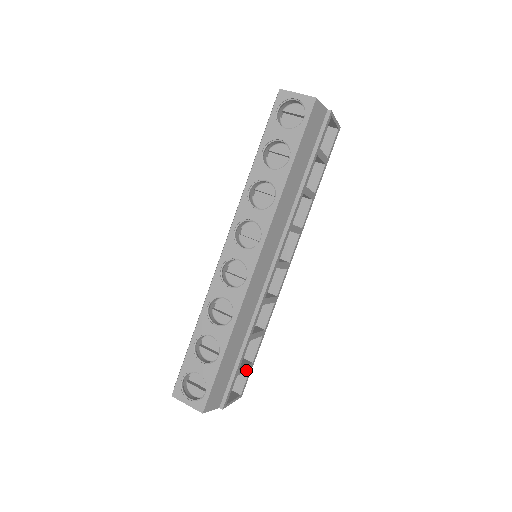
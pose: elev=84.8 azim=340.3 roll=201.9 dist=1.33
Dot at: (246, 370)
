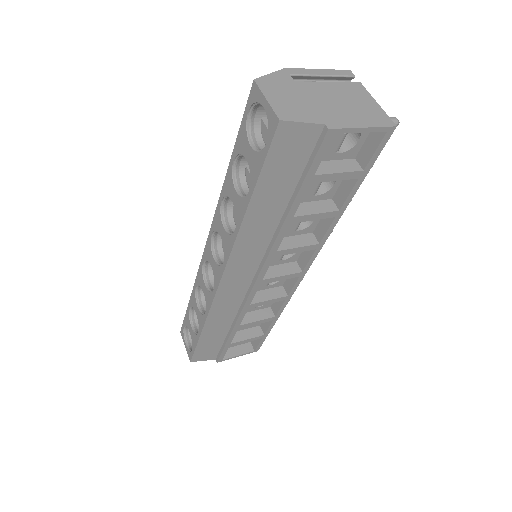
Dot at: (252, 340)
